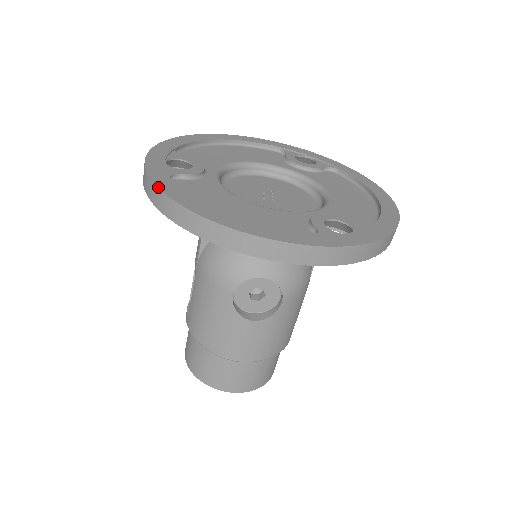
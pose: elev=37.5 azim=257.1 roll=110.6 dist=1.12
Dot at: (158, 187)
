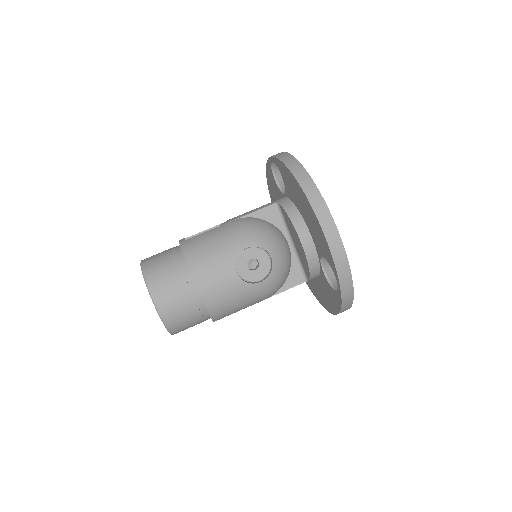
Dot at: occluded
